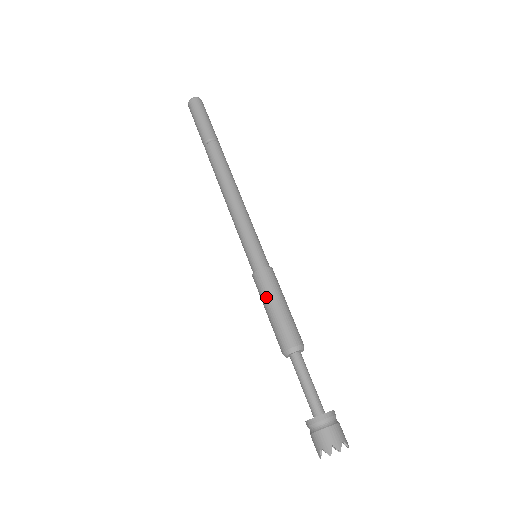
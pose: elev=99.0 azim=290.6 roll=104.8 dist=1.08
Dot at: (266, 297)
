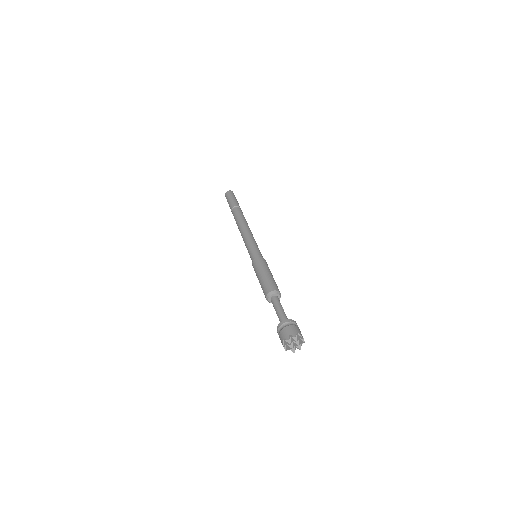
Dot at: (258, 271)
